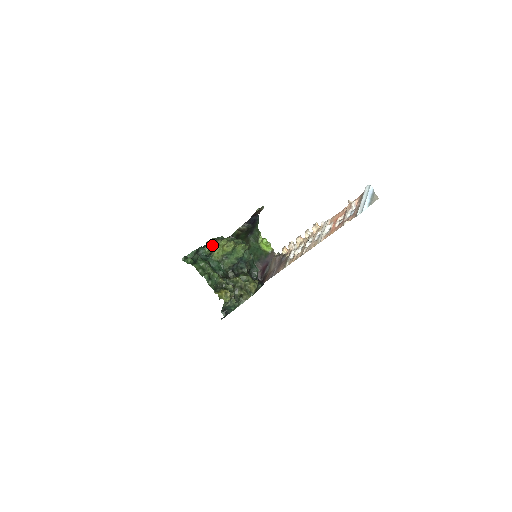
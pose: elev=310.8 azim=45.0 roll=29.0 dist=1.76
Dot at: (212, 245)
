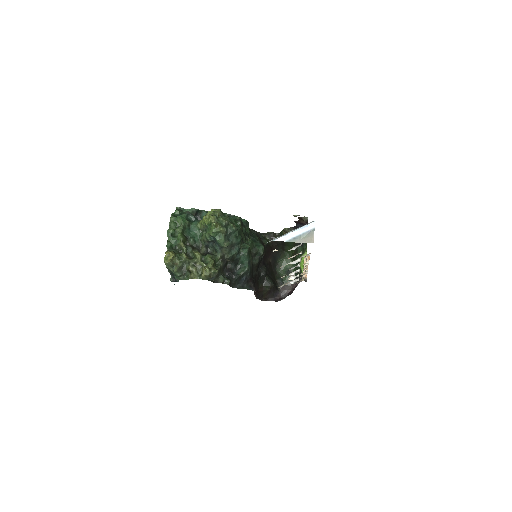
Dot at: occluded
